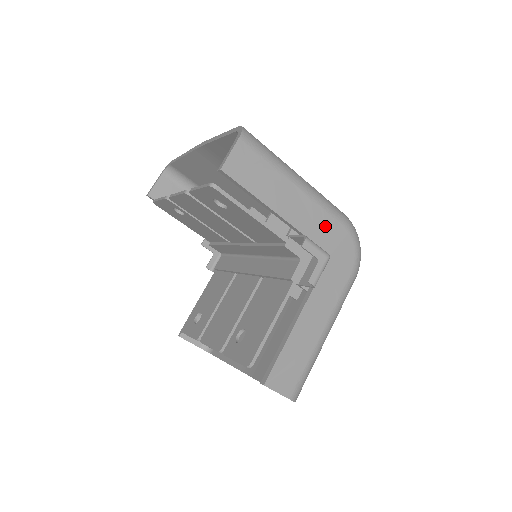
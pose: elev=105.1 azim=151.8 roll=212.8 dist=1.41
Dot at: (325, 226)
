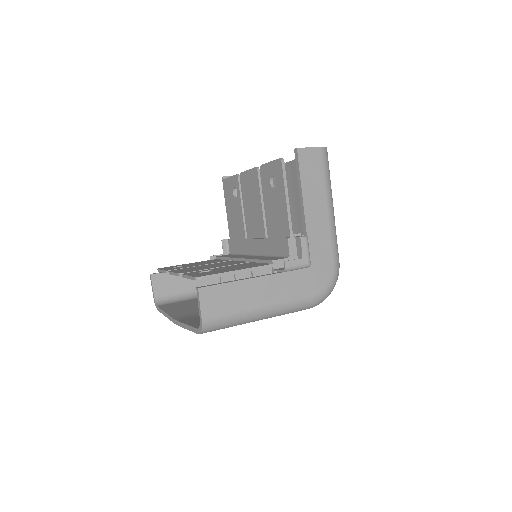
Dot at: (323, 248)
